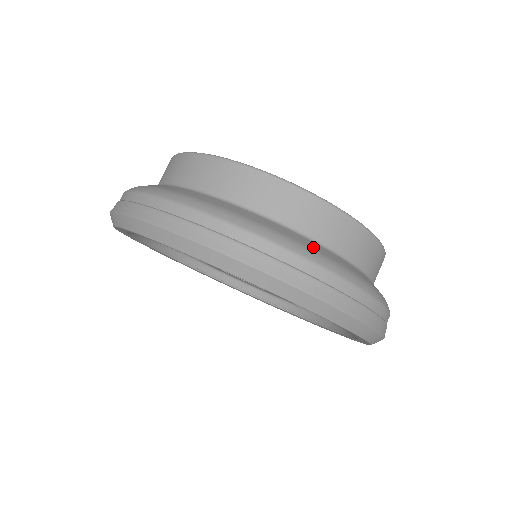
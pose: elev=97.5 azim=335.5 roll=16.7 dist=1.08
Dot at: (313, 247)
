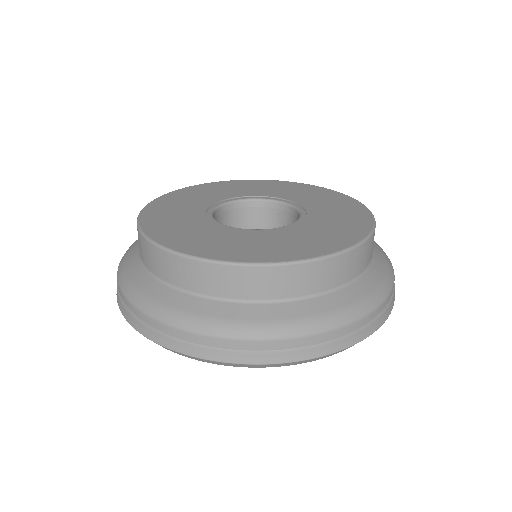
Dot at: (243, 316)
